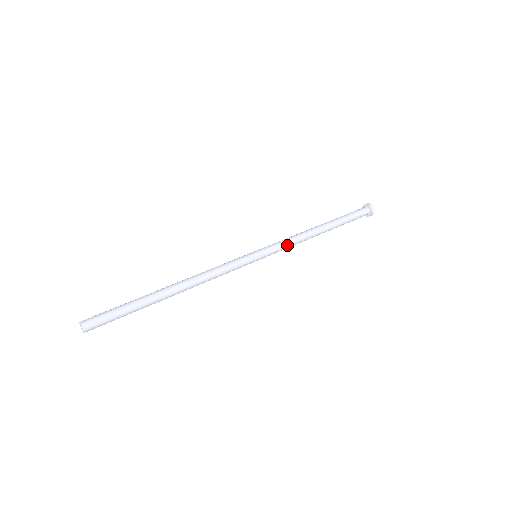
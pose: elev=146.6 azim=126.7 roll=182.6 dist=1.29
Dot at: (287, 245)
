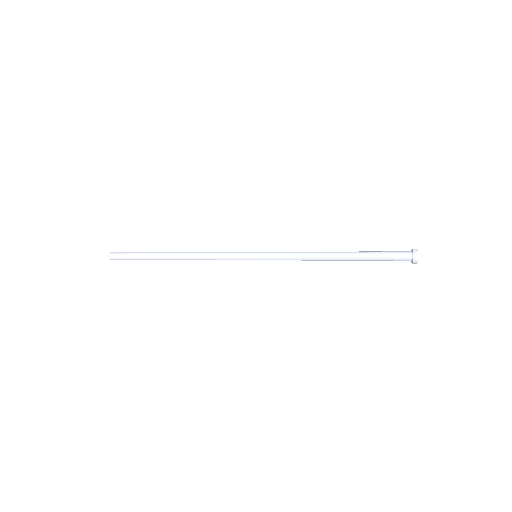
Dot at: (289, 258)
